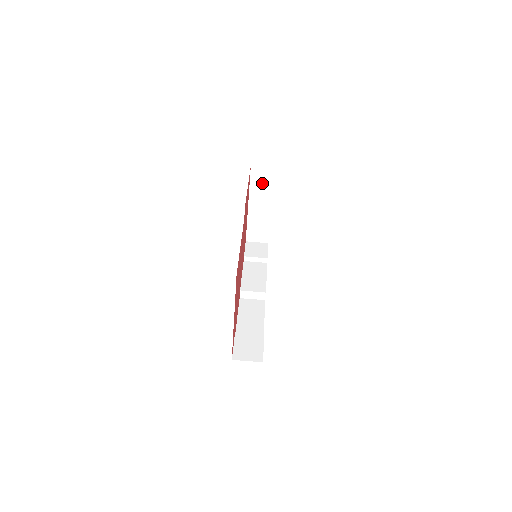
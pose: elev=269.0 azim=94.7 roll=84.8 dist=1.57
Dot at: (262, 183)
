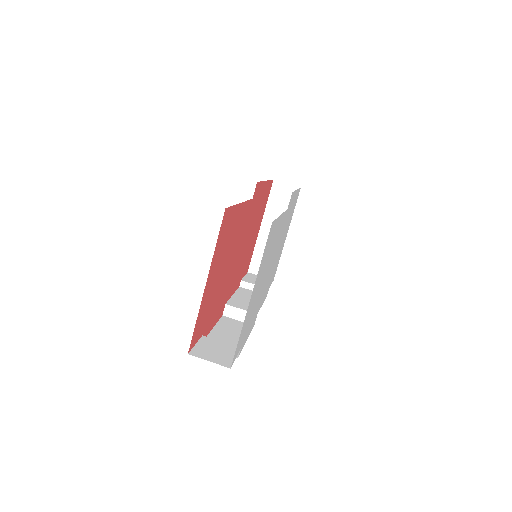
Dot at: (282, 202)
